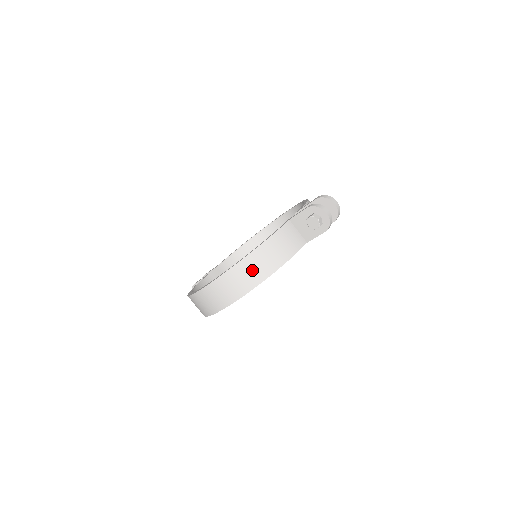
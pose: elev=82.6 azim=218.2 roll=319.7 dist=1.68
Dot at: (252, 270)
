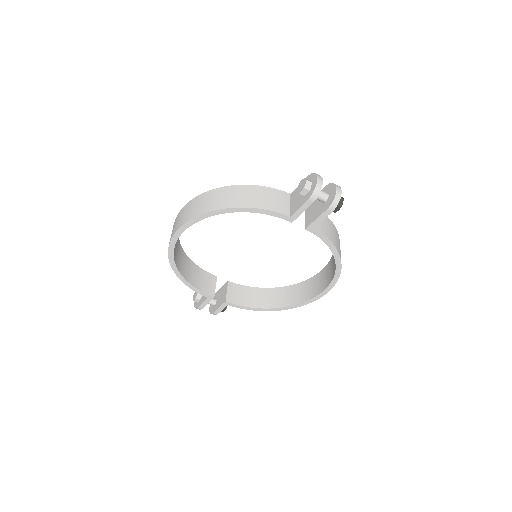
Dot at: (221, 197)
